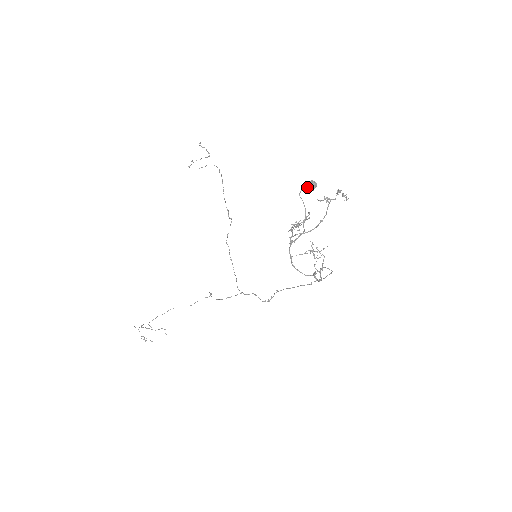
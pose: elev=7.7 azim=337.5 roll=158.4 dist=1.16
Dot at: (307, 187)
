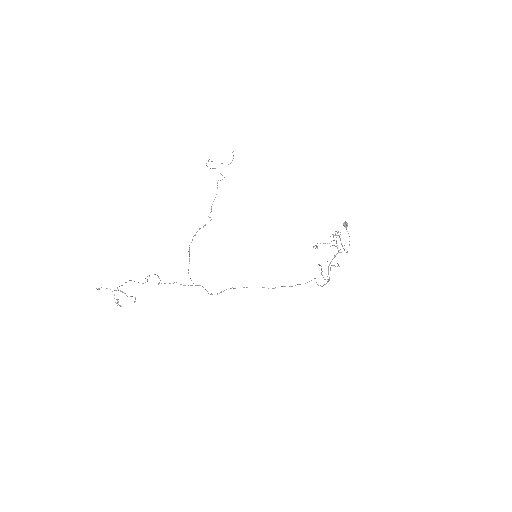
Dot at: (345, 225)
